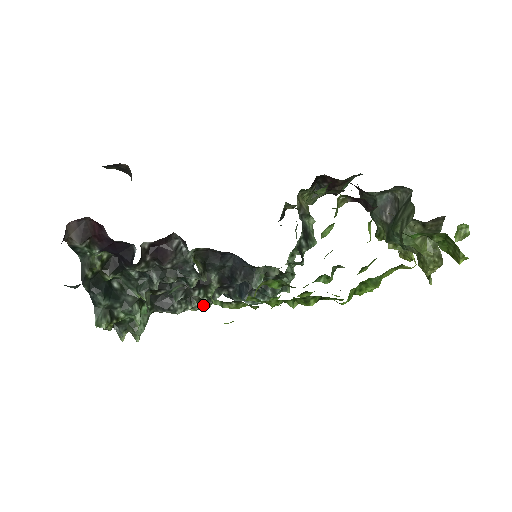
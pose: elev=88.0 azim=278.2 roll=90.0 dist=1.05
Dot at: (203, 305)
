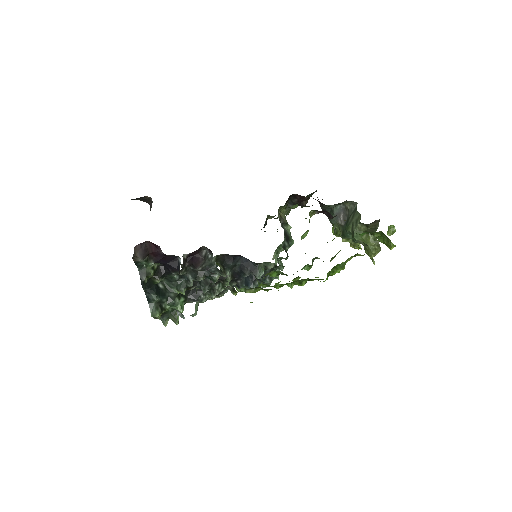
Dot at: (235, 292)
